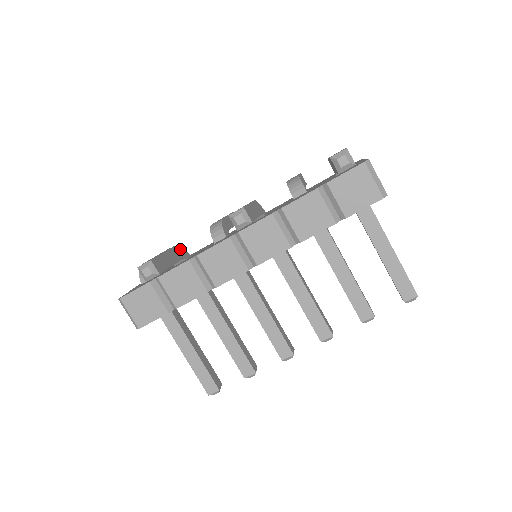
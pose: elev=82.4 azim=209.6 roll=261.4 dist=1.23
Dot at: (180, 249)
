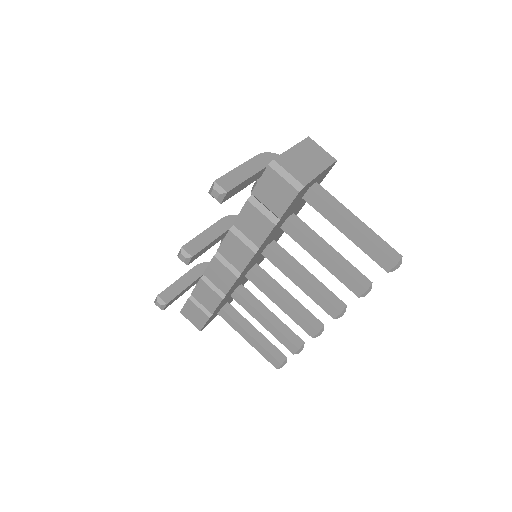
Dot at: (203, 265)
